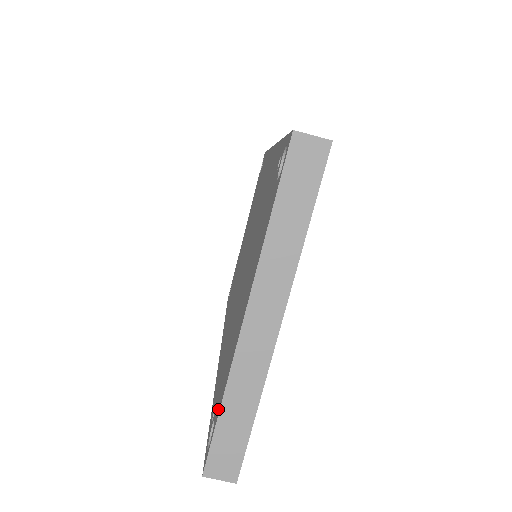
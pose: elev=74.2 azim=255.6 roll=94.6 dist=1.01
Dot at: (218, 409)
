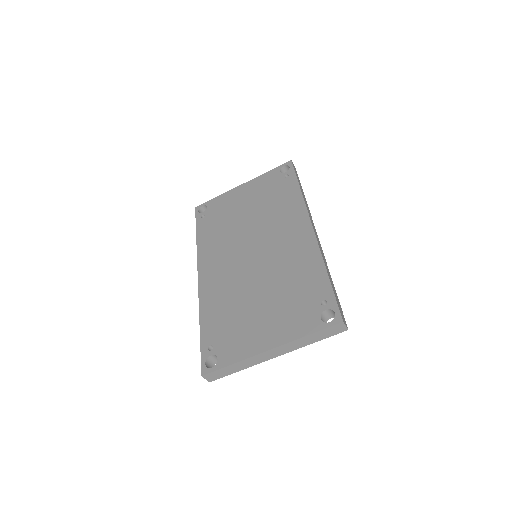
Dot at: (226, 360)
